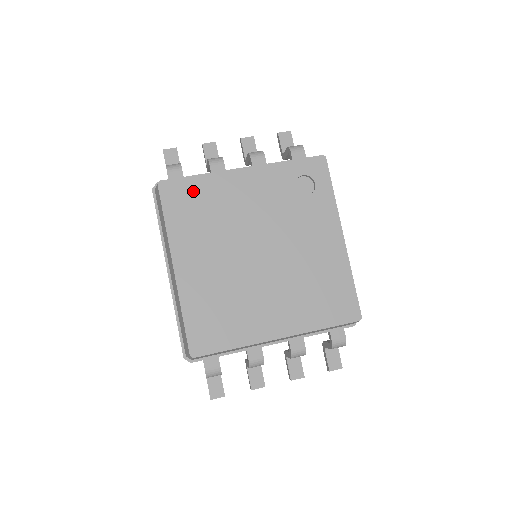
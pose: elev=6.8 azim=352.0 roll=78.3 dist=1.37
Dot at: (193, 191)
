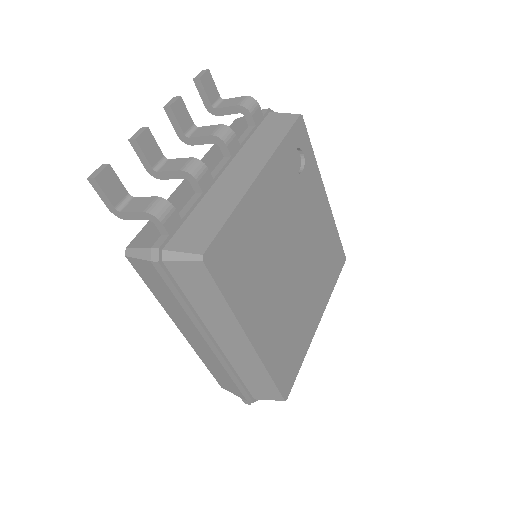
Dot at: (234, 240)
